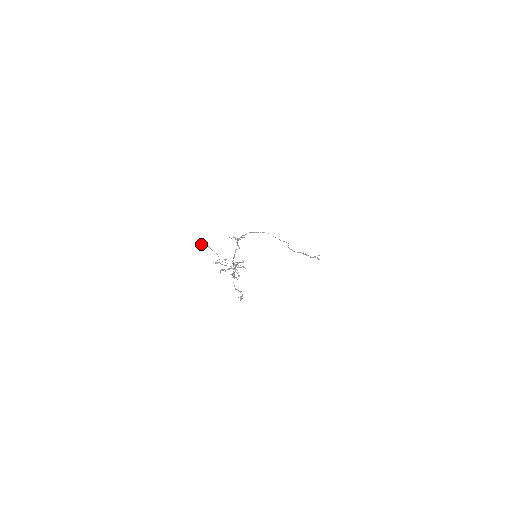
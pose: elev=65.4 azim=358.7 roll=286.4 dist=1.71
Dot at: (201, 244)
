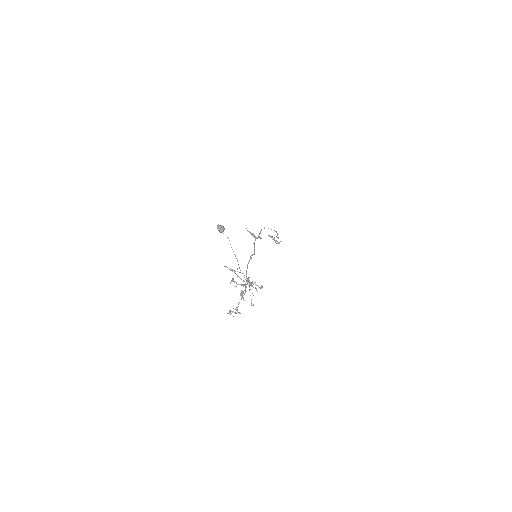
Dot at: (221, 231)
